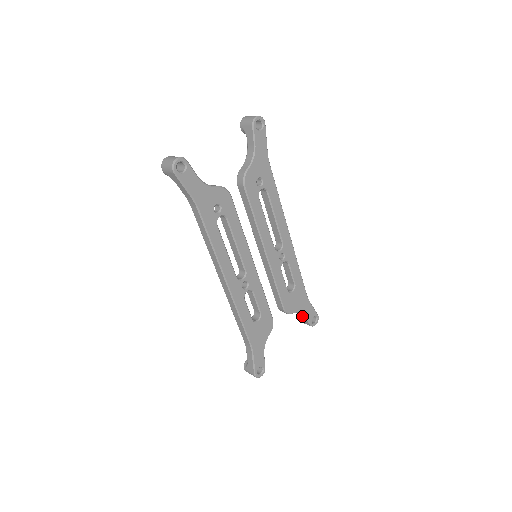
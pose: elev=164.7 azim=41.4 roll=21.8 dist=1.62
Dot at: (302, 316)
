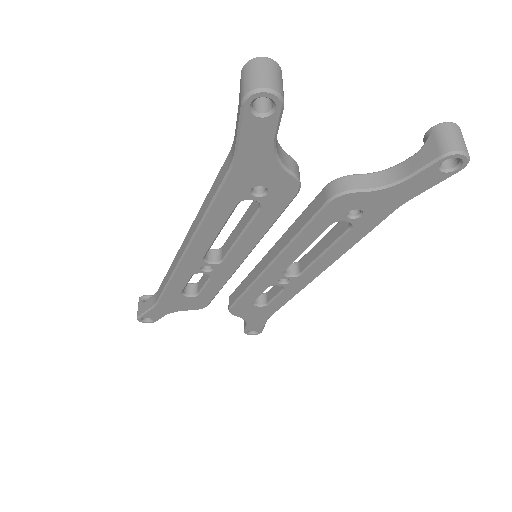
Dot at: occluded
